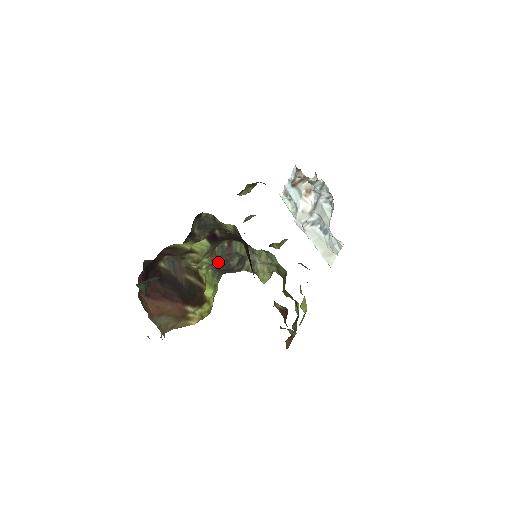
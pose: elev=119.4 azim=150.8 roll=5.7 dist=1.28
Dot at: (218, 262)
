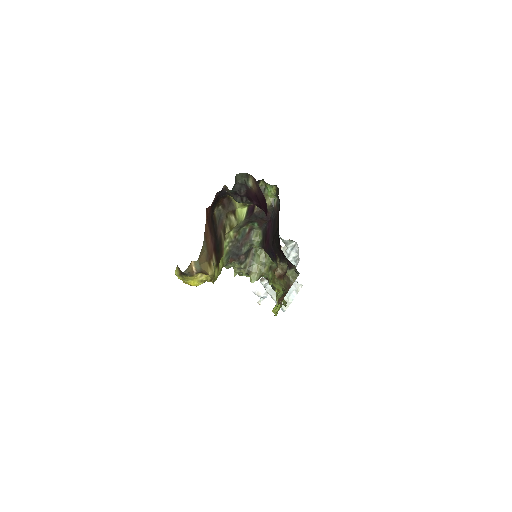
Dot at: (237, 242)
